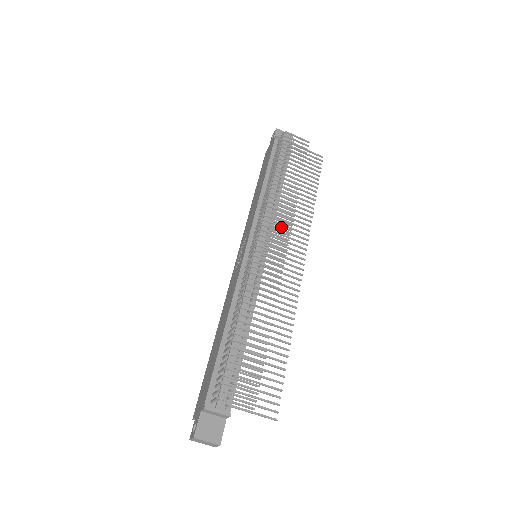
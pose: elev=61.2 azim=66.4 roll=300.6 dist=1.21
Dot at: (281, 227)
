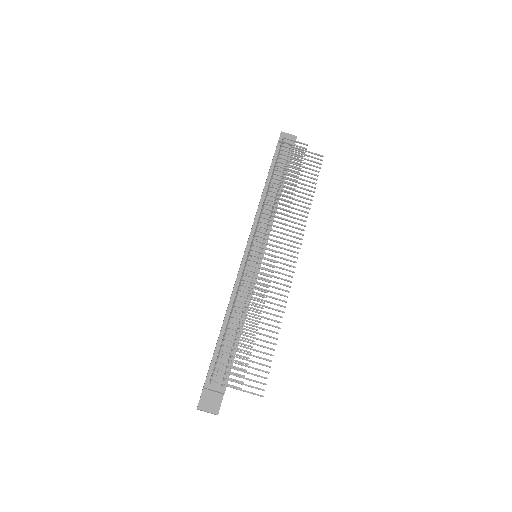
Dot at: (274, 231)
